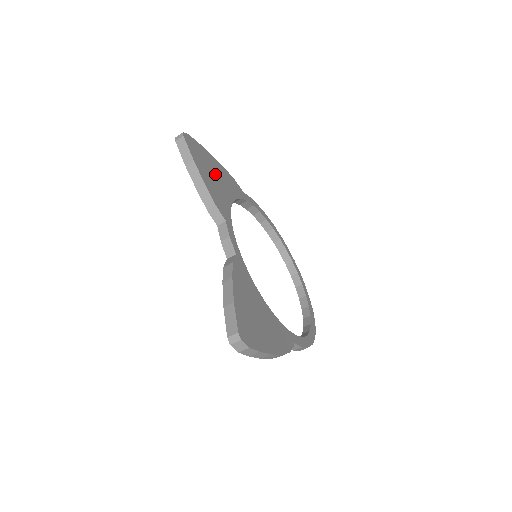
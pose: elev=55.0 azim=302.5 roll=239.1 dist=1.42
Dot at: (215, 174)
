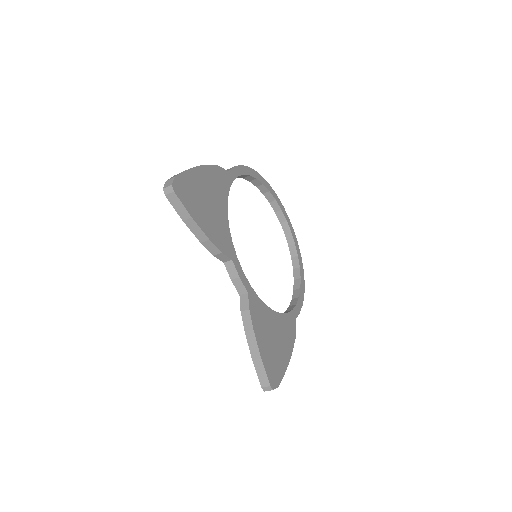
Dot at: (207, 197)
